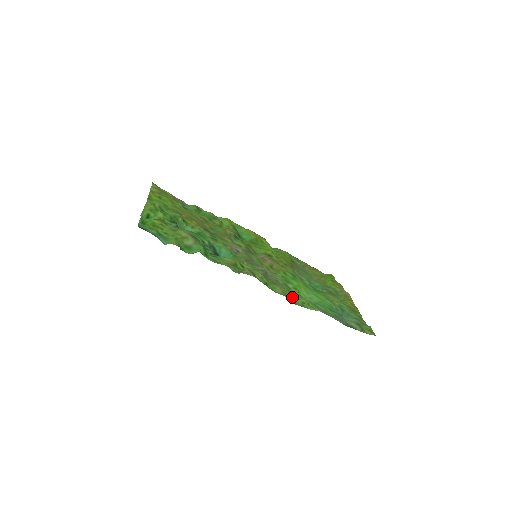
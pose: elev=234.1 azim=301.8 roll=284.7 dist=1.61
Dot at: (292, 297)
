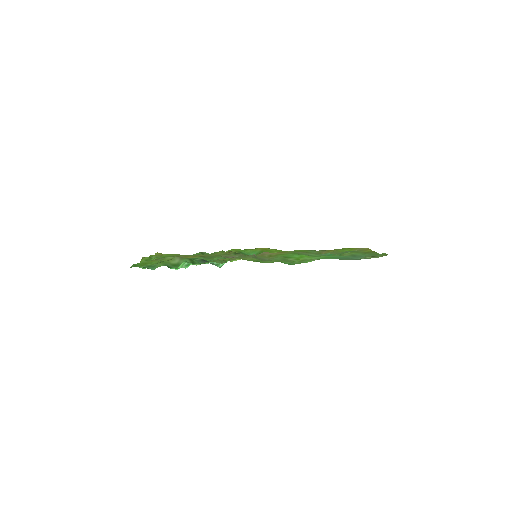
Dot at: (288, 262)
